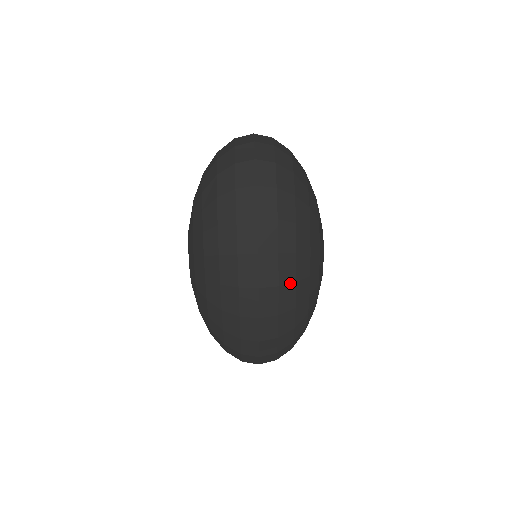
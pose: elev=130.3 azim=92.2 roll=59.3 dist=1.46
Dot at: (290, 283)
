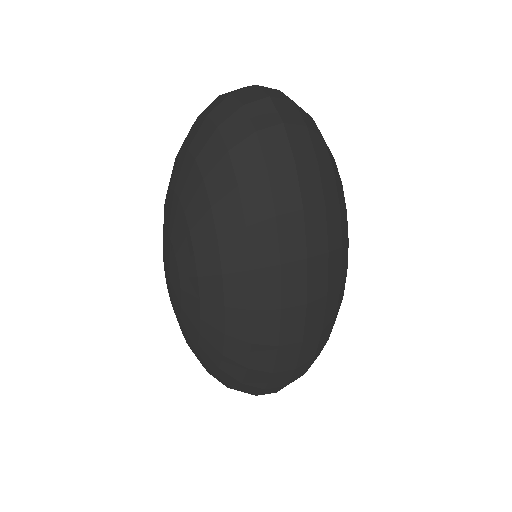
Dot at: (336, 287)
